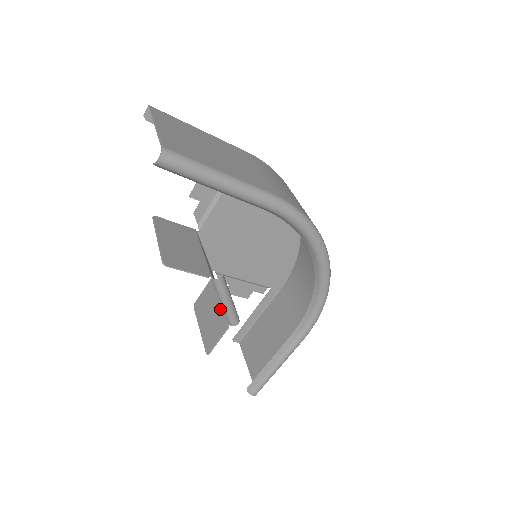
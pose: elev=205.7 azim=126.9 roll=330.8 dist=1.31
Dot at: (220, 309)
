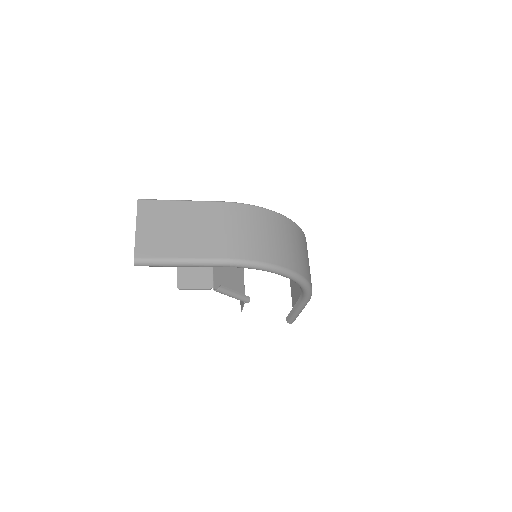
Dot at: occluded
